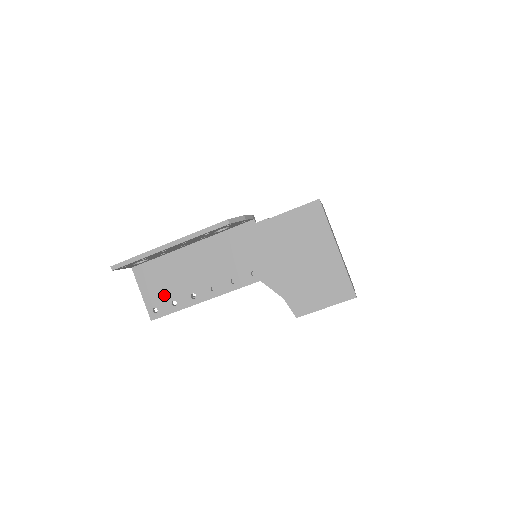
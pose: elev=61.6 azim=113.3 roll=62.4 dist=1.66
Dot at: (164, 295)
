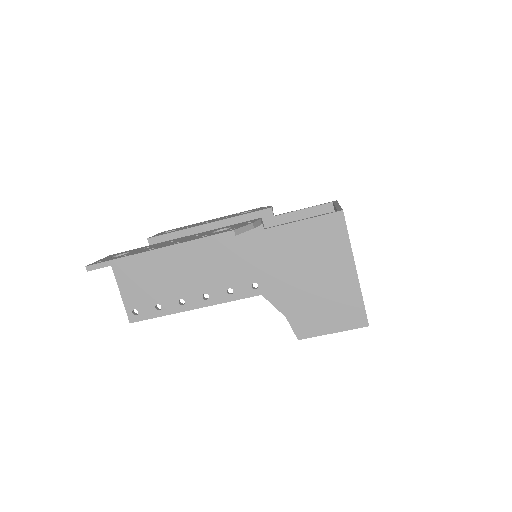
Dot at: (147, 297)
